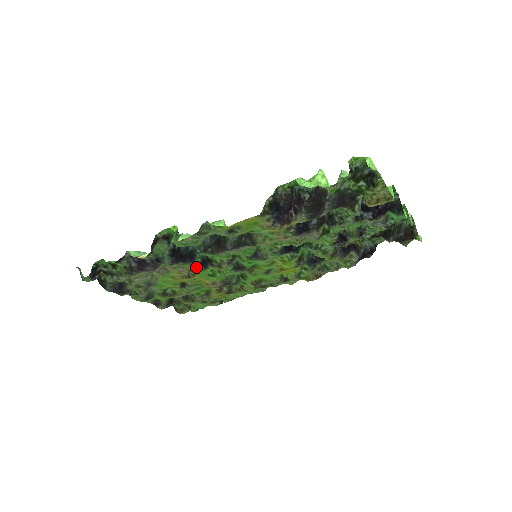
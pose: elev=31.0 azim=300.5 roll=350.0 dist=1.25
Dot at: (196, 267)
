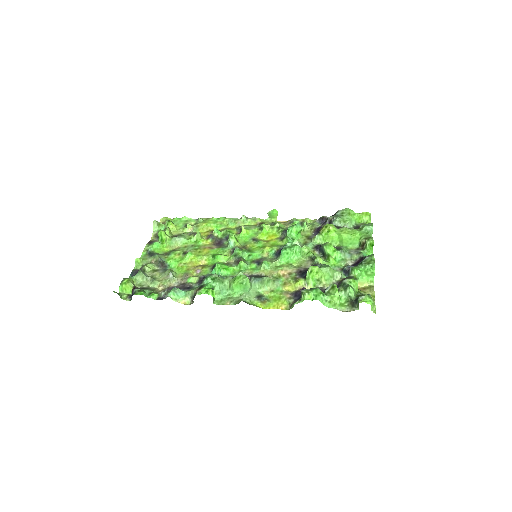
Dot at: (210, 269)
